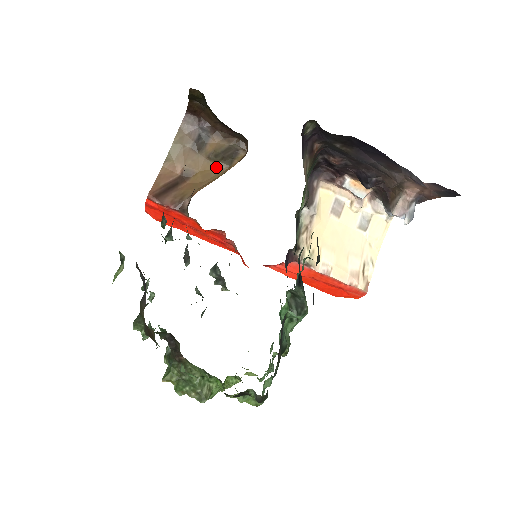
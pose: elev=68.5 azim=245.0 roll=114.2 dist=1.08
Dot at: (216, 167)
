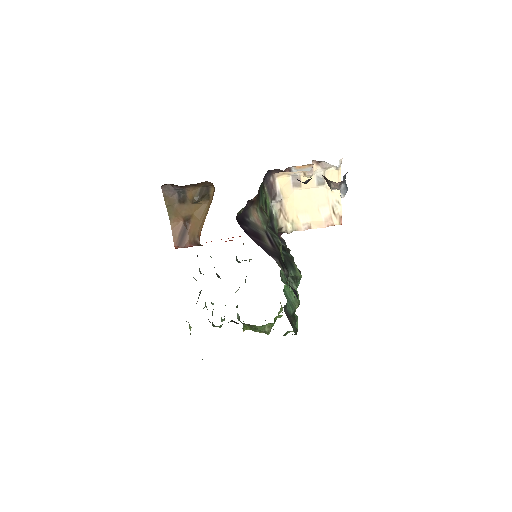
Dot at: (201, 204)
